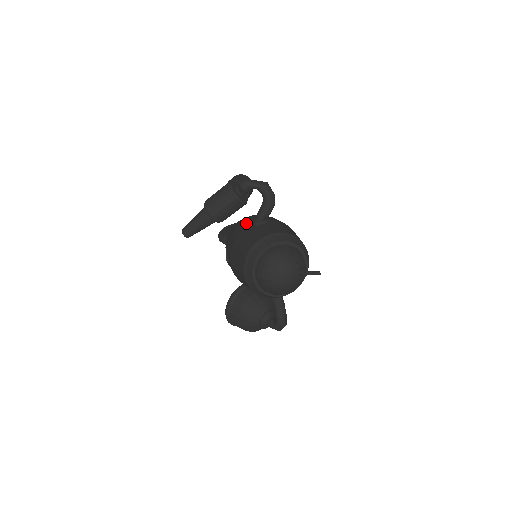
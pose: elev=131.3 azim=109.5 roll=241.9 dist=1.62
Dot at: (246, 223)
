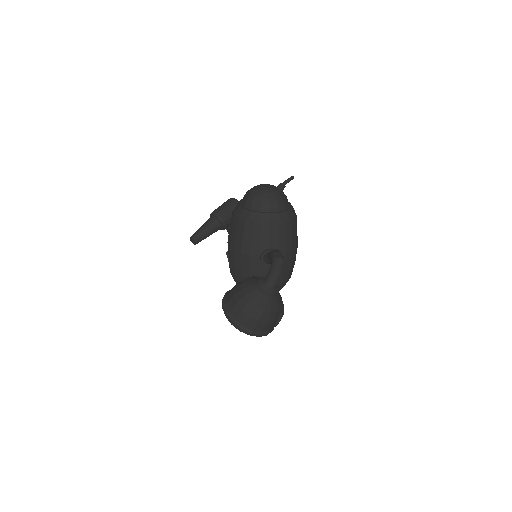
Dot at: occluded
